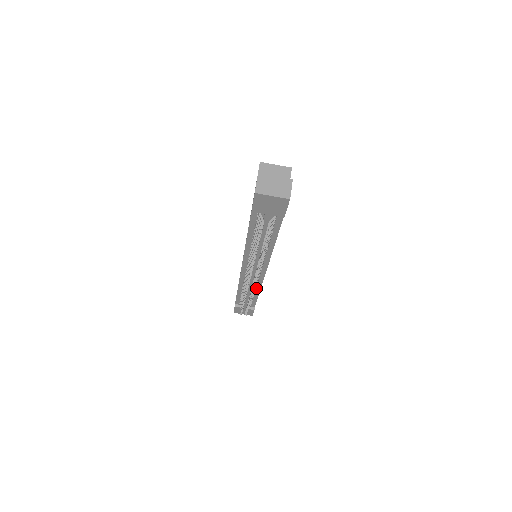
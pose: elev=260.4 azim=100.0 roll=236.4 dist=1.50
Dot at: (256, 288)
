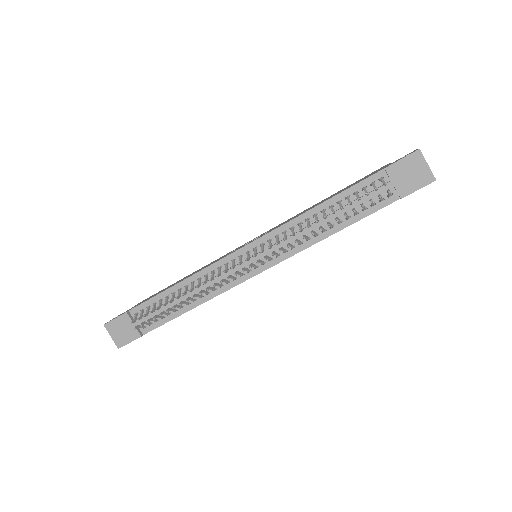
Dot at: (204, 296)
